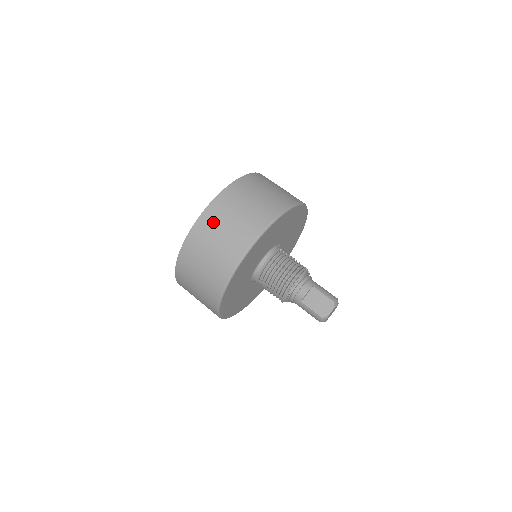
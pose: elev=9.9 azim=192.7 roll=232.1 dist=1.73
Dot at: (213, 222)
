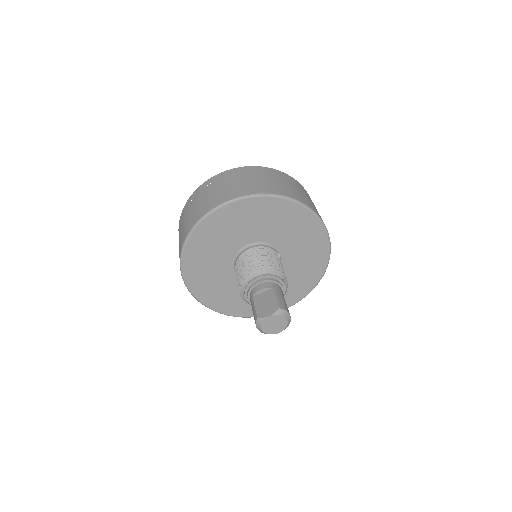
Dot at: (220, 180)
